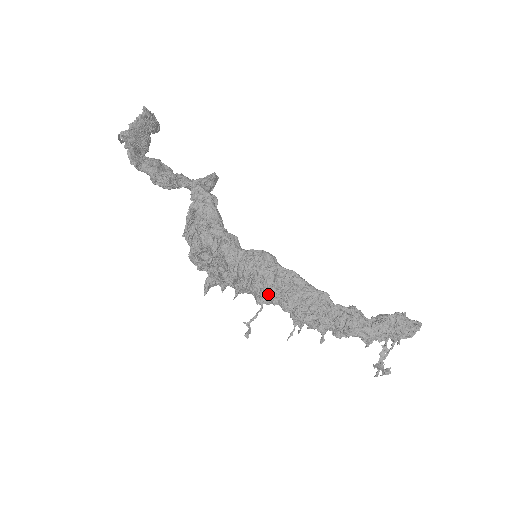
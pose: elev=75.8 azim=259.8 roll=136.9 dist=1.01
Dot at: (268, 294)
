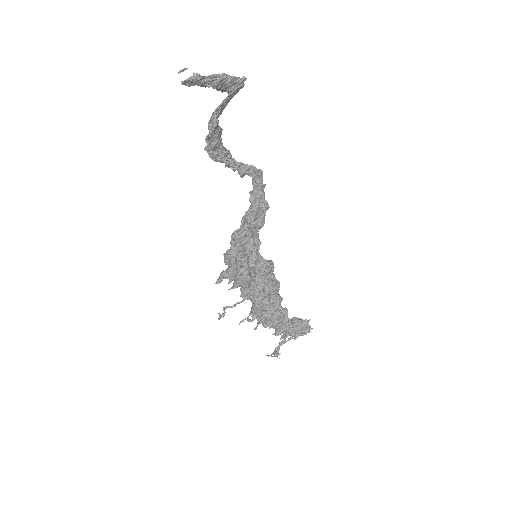
Dot at: (256, 295)
